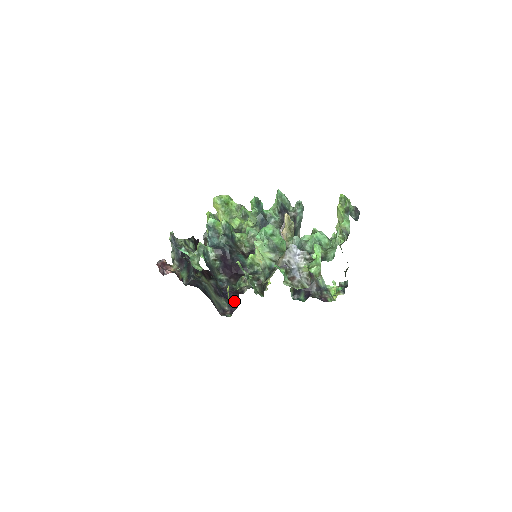
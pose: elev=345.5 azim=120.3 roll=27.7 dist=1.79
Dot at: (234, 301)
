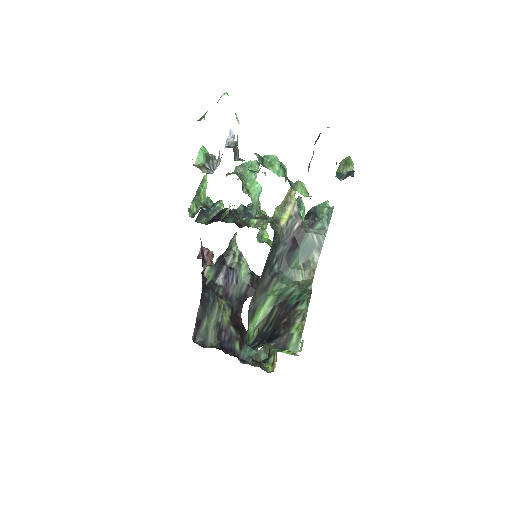
Dot at: occluded
